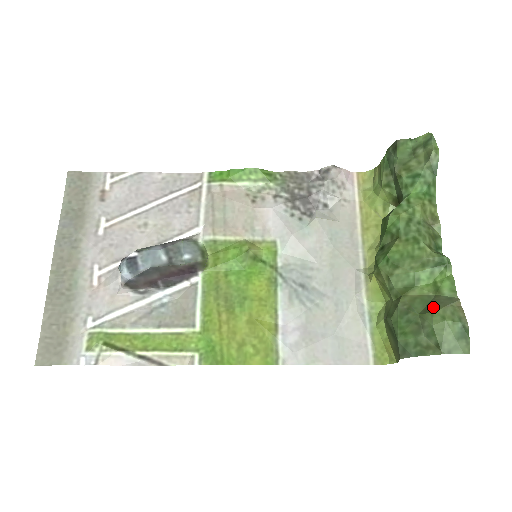
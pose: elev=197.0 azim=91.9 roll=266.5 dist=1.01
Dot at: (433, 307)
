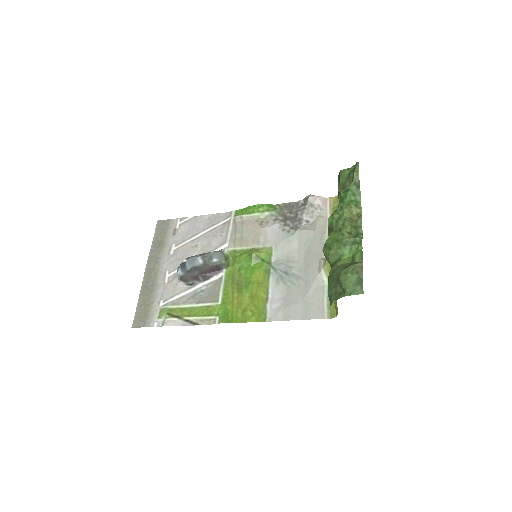
Dot at: (344, 268)
